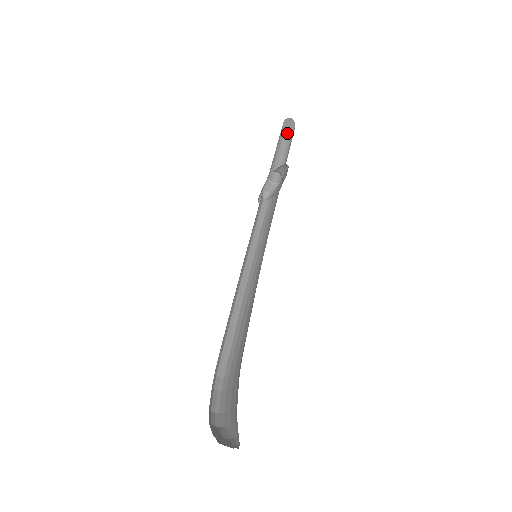
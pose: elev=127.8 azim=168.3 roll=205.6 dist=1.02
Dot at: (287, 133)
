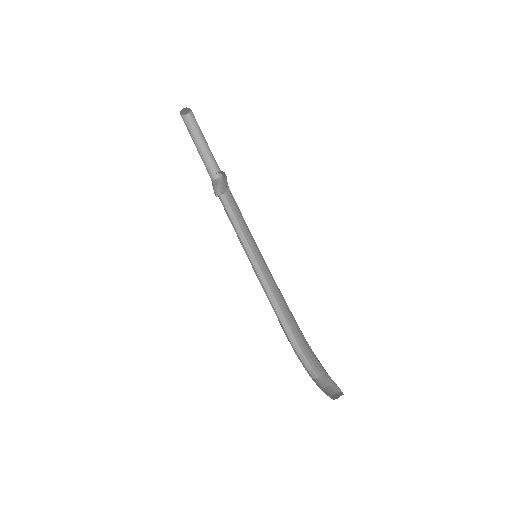
Dot at: (189, 119)
